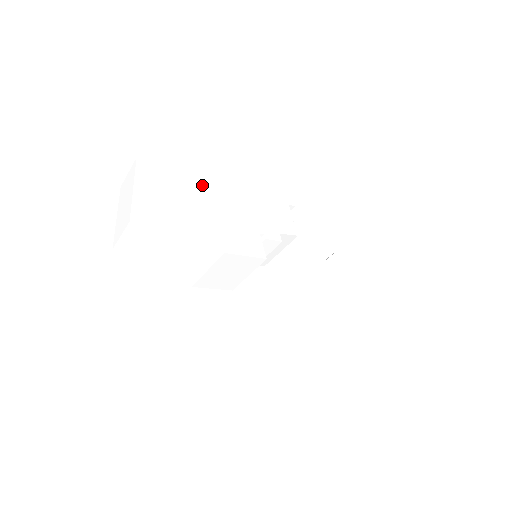
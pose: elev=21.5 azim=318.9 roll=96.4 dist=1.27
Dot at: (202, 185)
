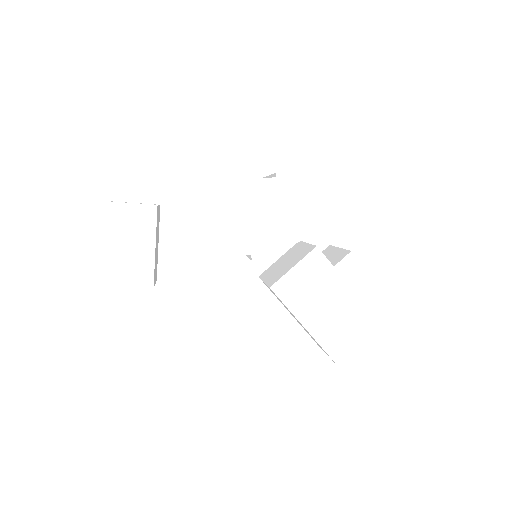
Dot at: occluded
